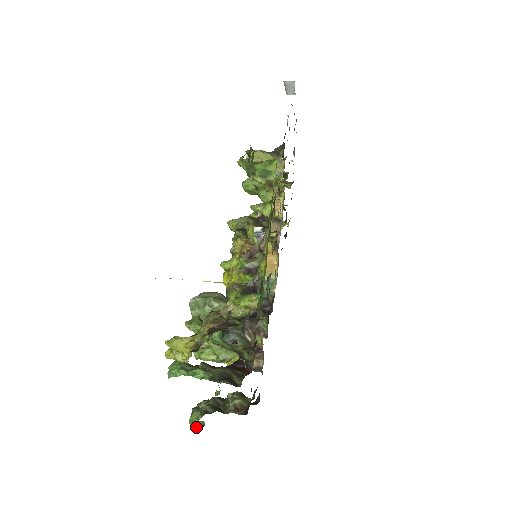
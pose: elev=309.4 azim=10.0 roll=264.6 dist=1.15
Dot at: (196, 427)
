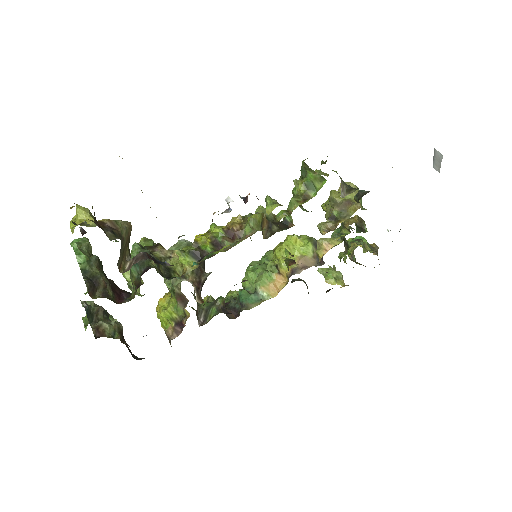
Dot at: occluded
